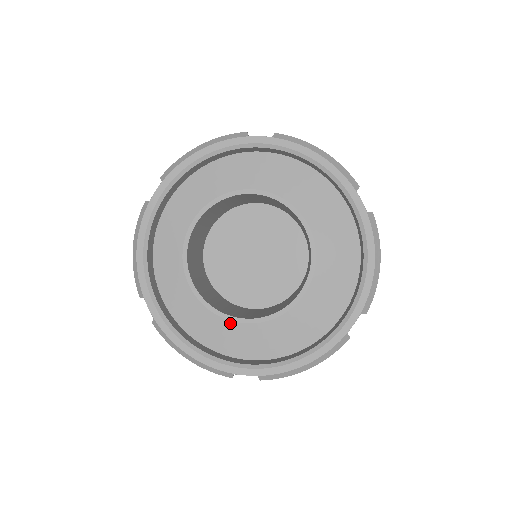
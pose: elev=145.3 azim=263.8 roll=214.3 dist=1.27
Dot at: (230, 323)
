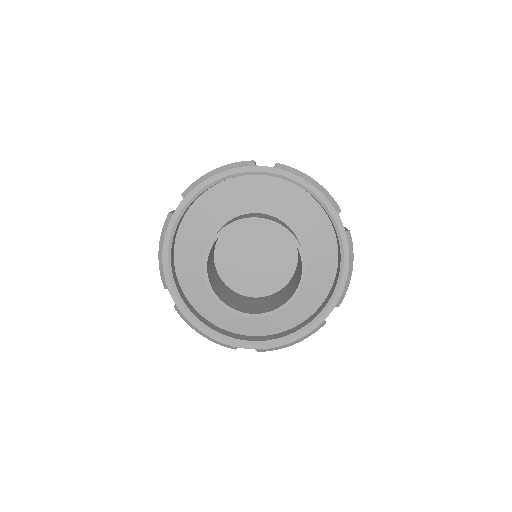
Dot at: occluded
